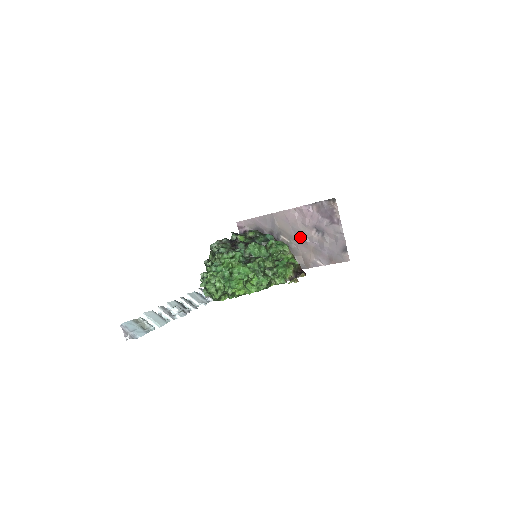
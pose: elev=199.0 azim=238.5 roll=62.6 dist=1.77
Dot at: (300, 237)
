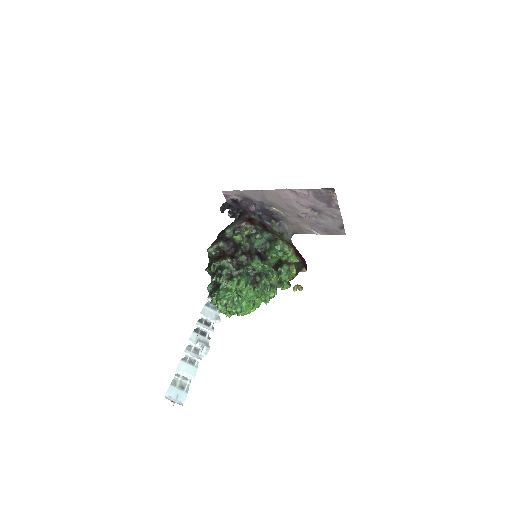
Dot at: (294, 212)
